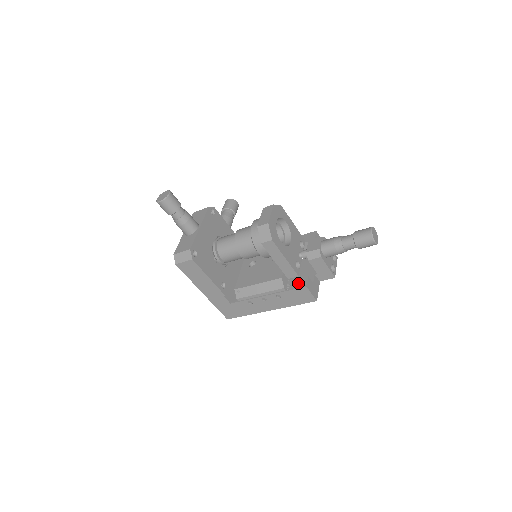
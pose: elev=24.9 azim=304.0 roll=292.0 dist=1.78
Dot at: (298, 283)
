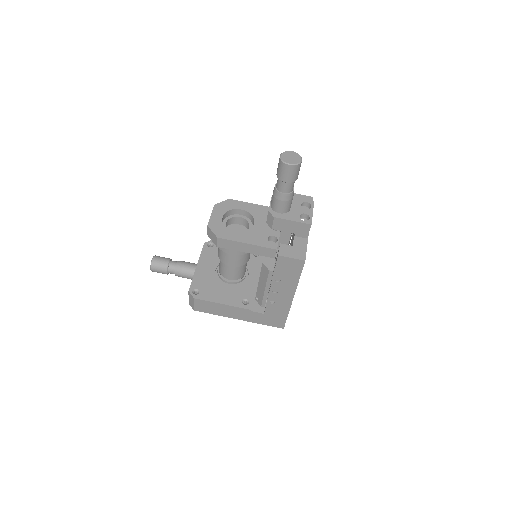
Dot at: occluded
